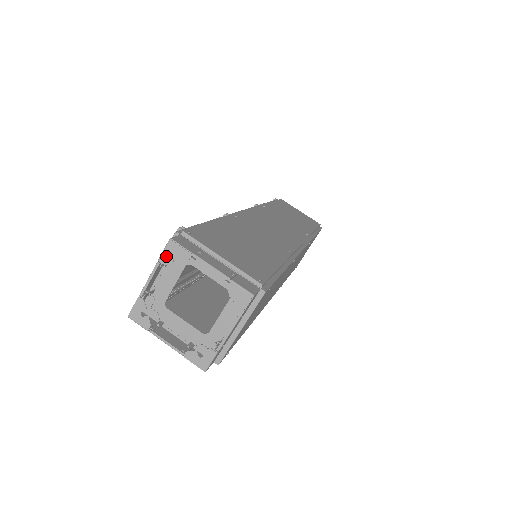
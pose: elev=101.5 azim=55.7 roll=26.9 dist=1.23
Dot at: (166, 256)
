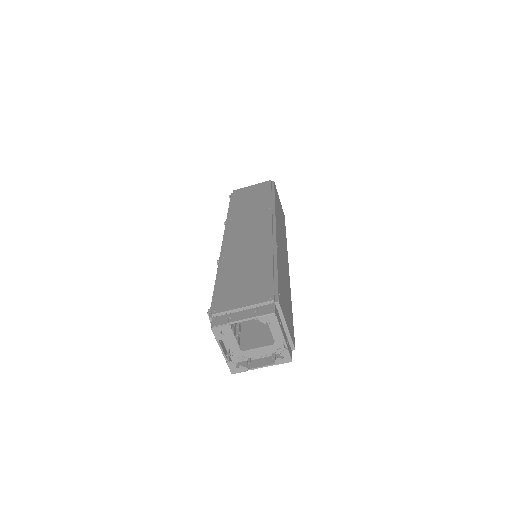
Dot at: (218, 336)
